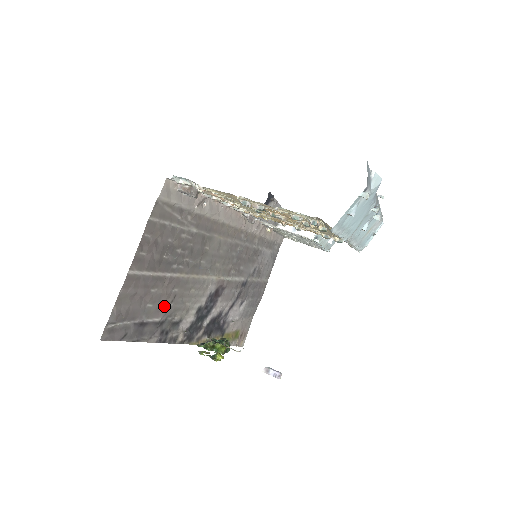
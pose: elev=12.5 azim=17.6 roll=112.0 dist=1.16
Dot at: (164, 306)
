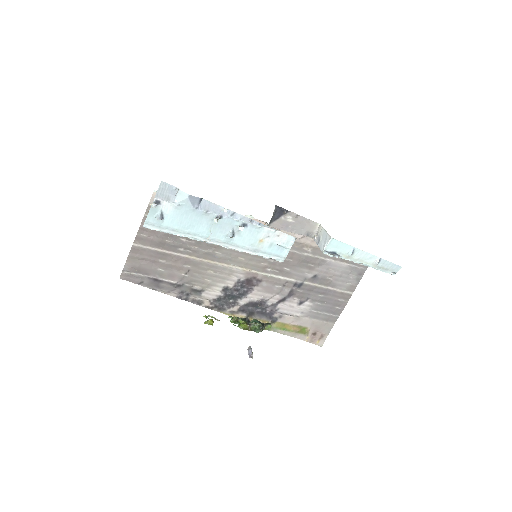
Dot at: (178, 274)
